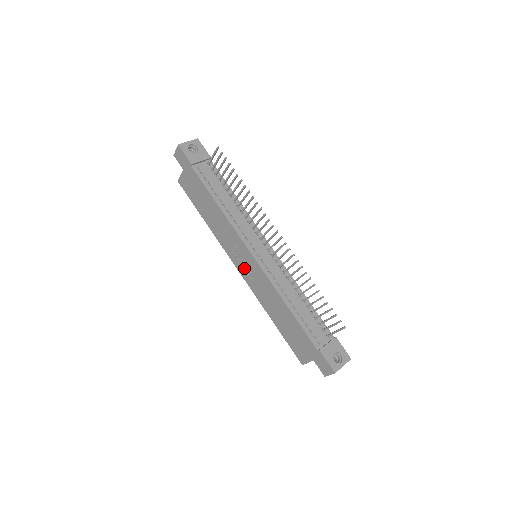
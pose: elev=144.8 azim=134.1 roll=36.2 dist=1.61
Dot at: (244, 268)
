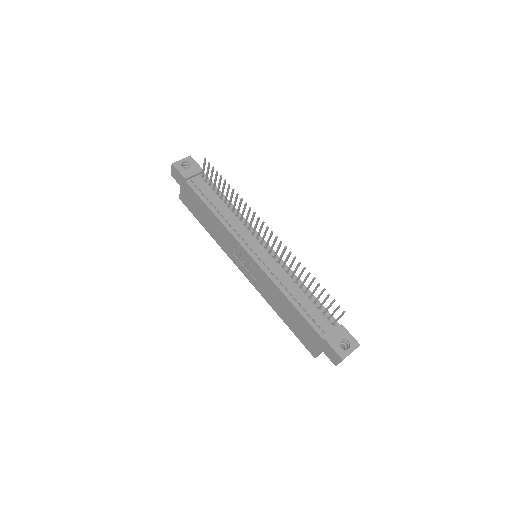
Dot at: (246, 269)
